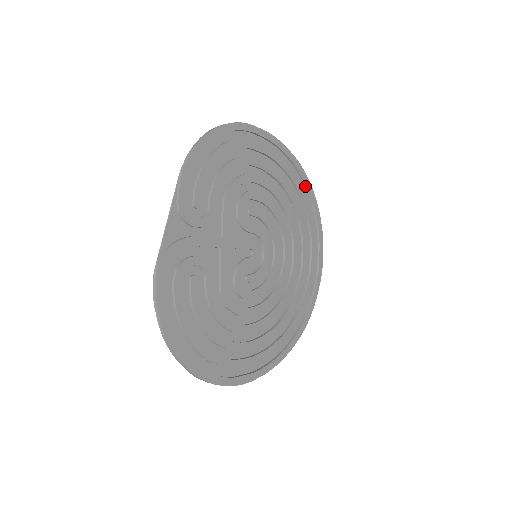
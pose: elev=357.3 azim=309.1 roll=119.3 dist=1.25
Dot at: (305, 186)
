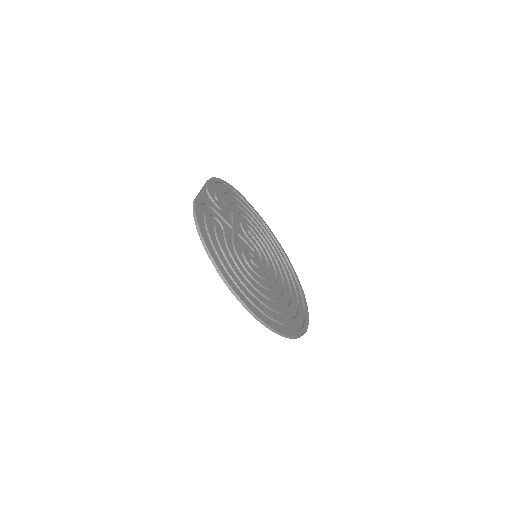
Dot at: (284, 256)
